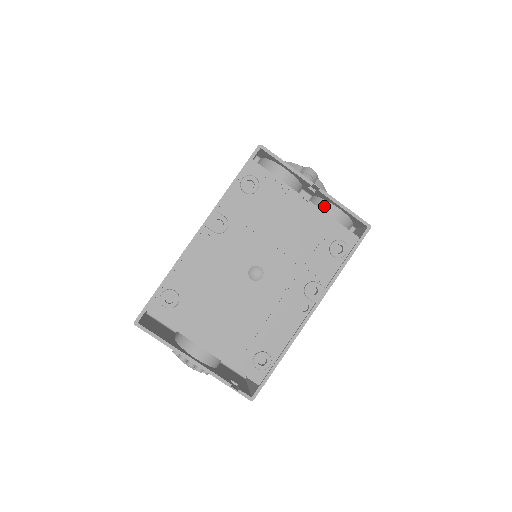
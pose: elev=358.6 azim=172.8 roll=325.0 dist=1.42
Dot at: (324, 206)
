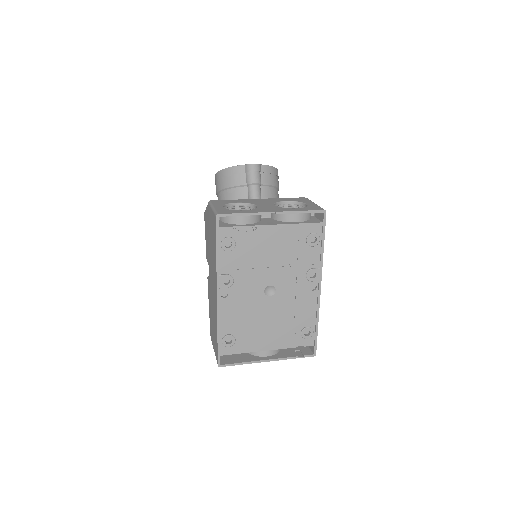
Dot at: (285, 217)
